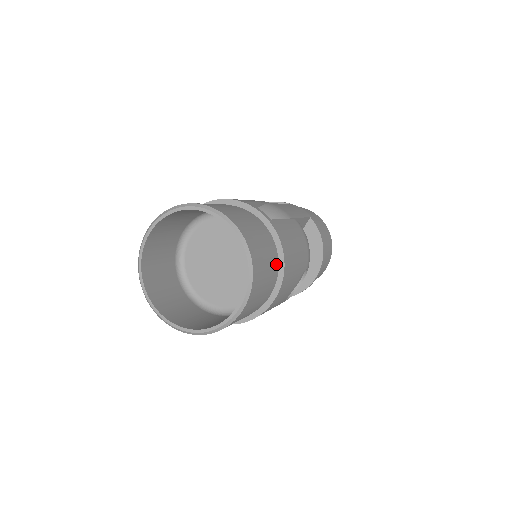
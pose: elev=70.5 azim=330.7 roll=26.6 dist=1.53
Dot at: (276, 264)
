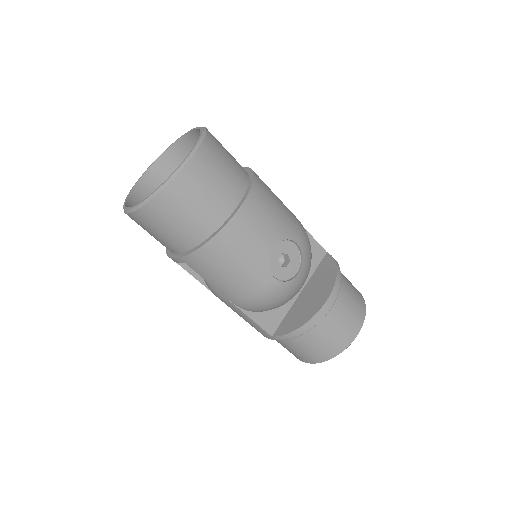
Dot at: (244, 182)
